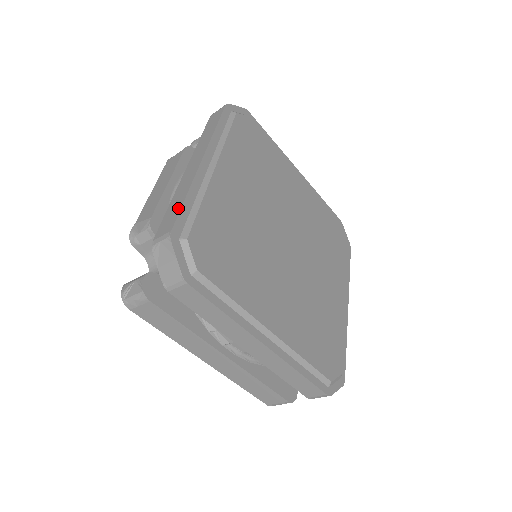
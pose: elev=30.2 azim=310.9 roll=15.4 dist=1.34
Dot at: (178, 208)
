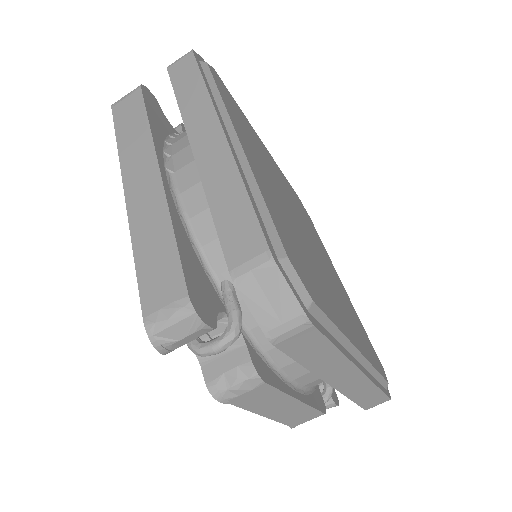
Dot at: occluded
